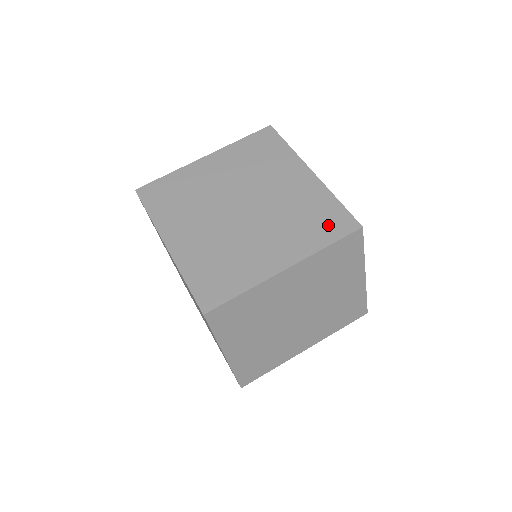
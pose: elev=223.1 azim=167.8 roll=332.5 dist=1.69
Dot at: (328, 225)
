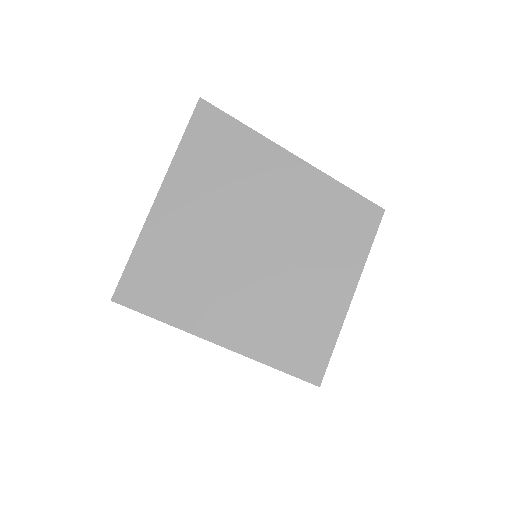
Dot at: occluded
